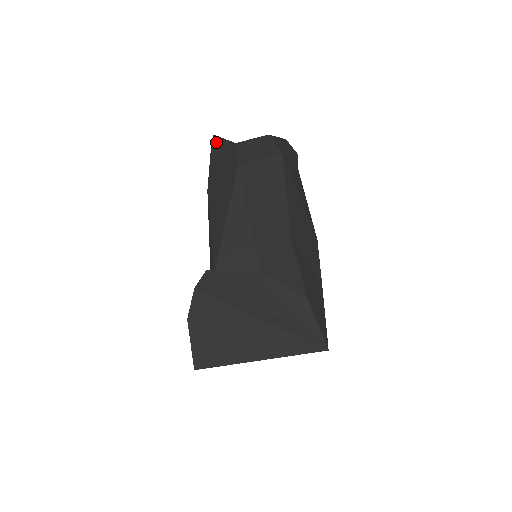
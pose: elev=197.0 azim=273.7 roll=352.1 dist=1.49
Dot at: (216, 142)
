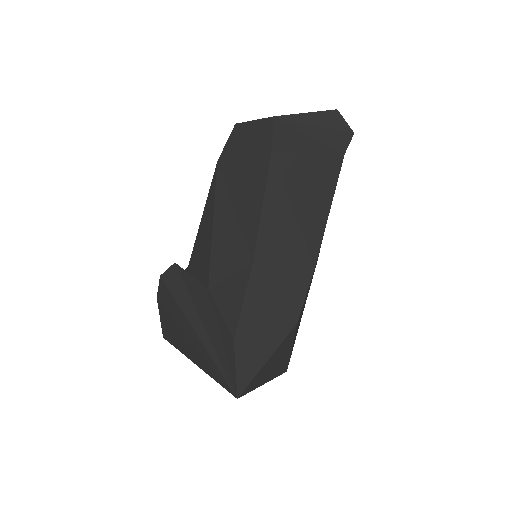
Dot at: occluded
